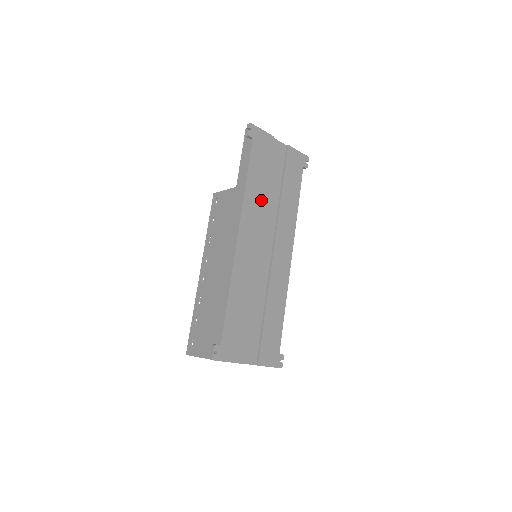
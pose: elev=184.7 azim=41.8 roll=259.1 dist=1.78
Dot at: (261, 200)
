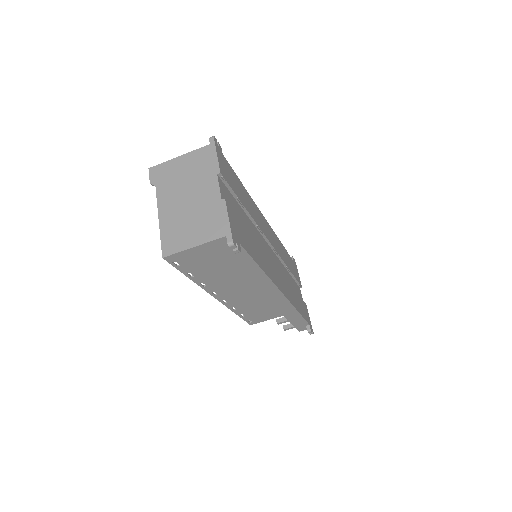
Dot at: (283, 259)
